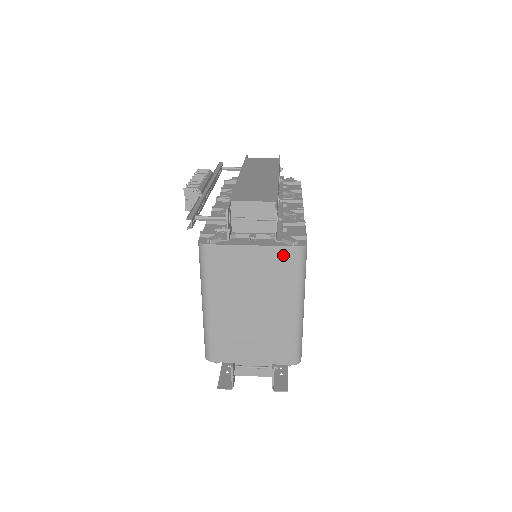
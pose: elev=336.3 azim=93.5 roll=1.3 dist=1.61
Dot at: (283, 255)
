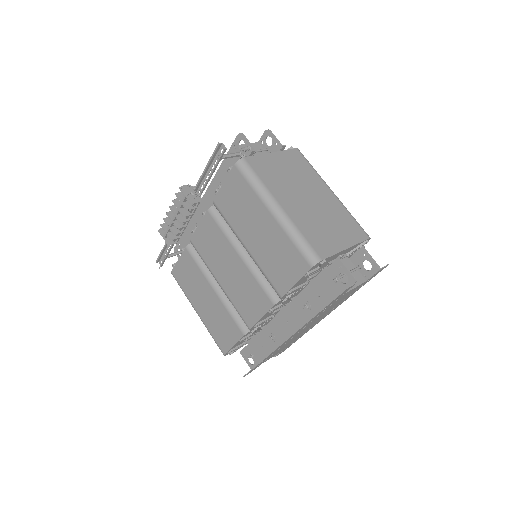
Dot at: (293, 155)
